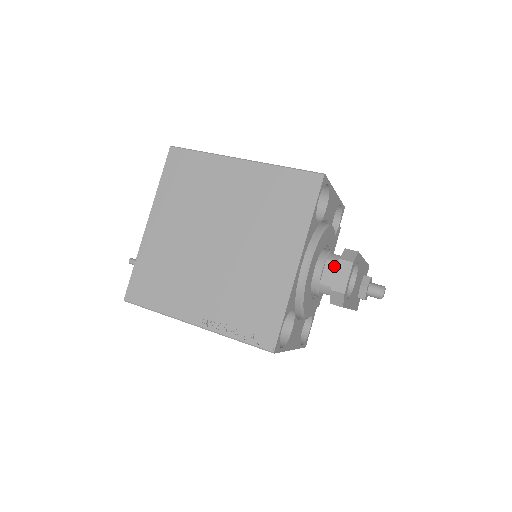
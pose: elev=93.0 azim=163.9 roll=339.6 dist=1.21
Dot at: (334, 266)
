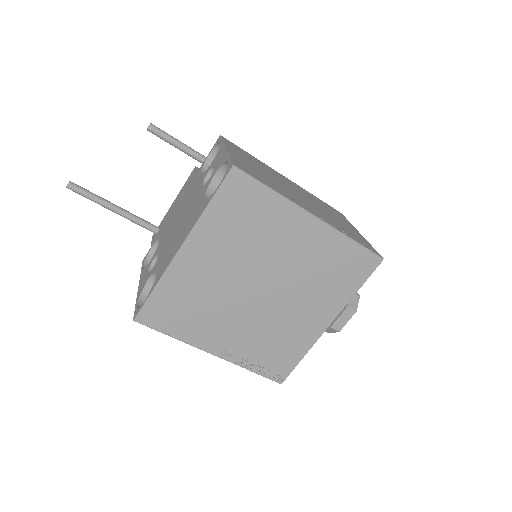
Dot at: occluded
